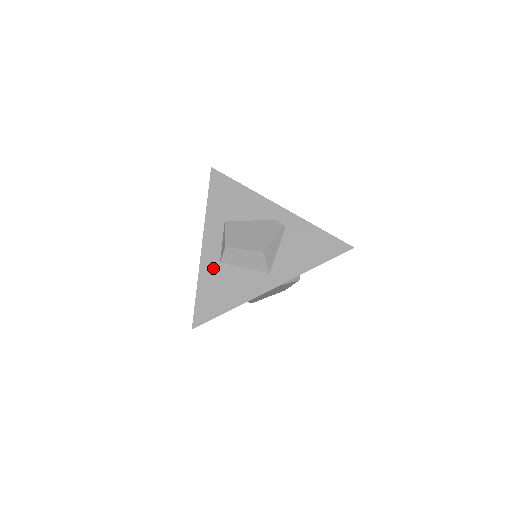
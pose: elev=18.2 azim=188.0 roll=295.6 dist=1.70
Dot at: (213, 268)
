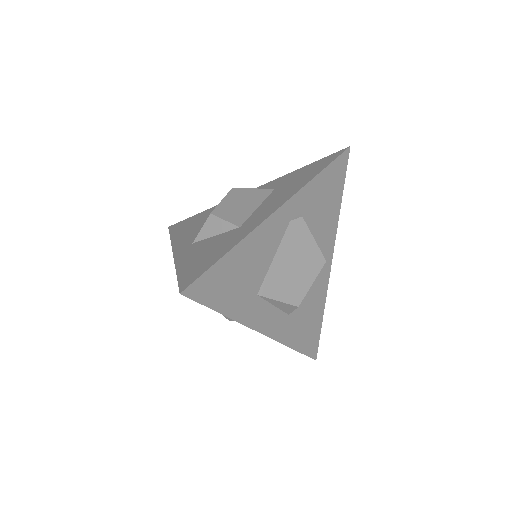
Dot at: (289, 325)
